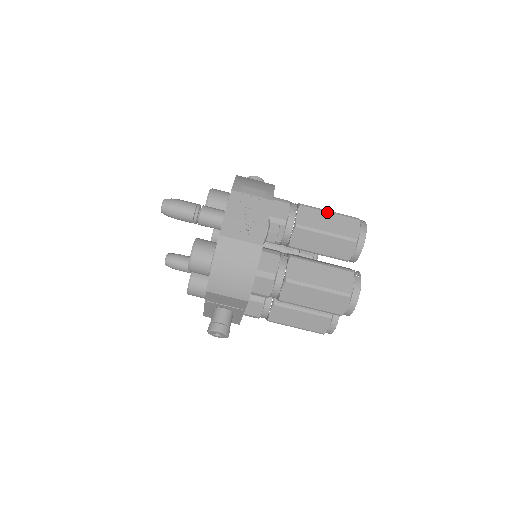
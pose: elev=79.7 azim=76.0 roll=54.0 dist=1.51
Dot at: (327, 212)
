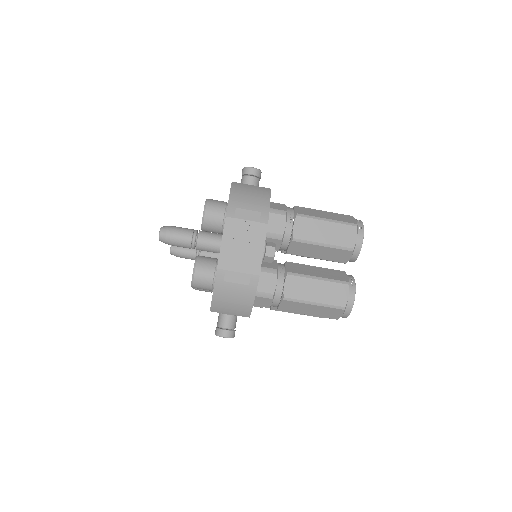
Dot at: (324, 221)
